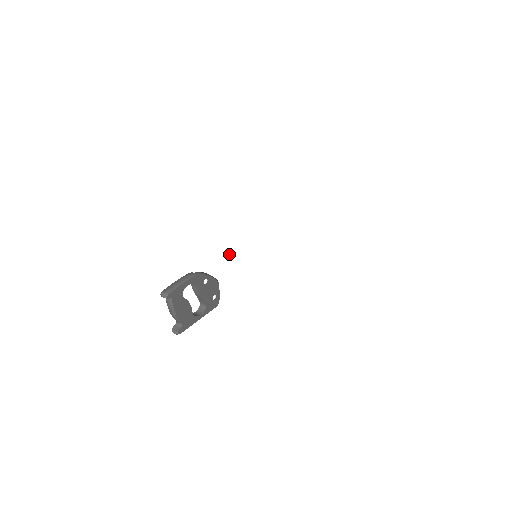
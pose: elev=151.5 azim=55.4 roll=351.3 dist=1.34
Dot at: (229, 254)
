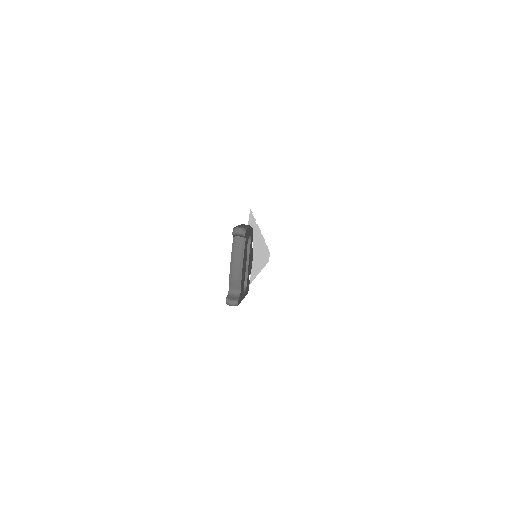
Dot at: (254, 231)
